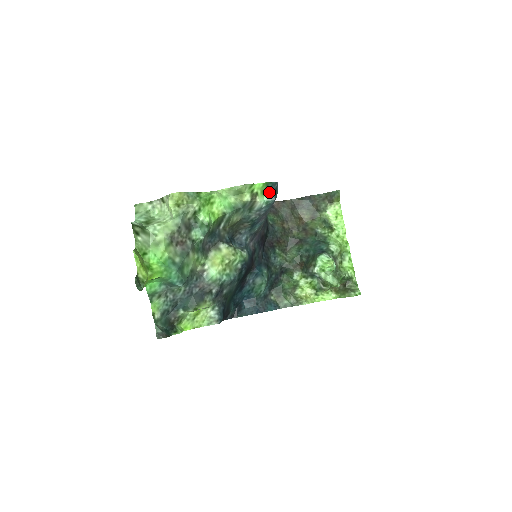
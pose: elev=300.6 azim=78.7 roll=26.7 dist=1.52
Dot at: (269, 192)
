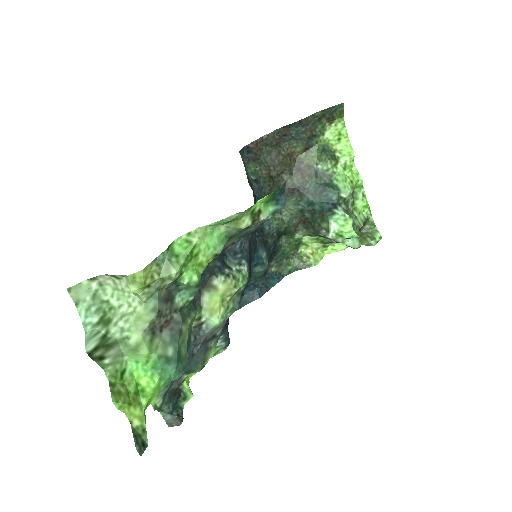
Dot at: (275, 198)
